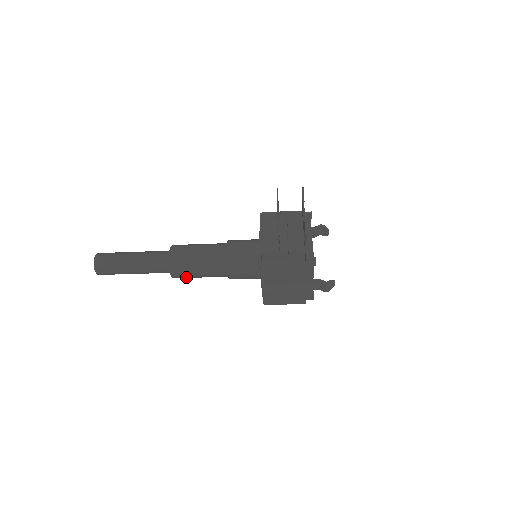
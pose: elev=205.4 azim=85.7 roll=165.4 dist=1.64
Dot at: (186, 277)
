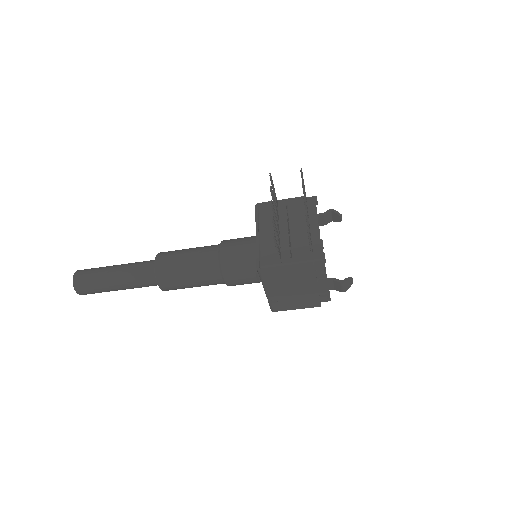
Dot at: (178, 288)
